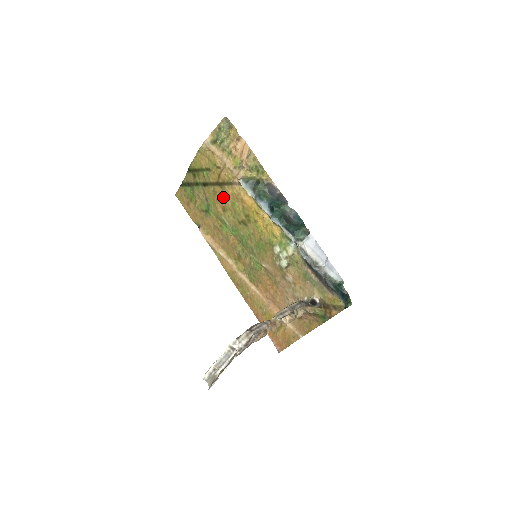
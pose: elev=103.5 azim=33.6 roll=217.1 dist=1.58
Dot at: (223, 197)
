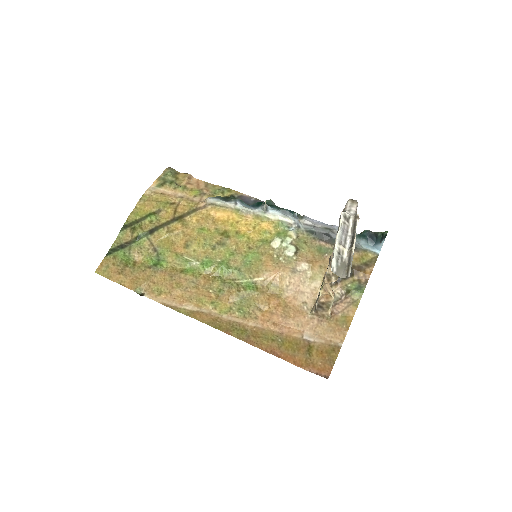
Dot at: (184, 231)
